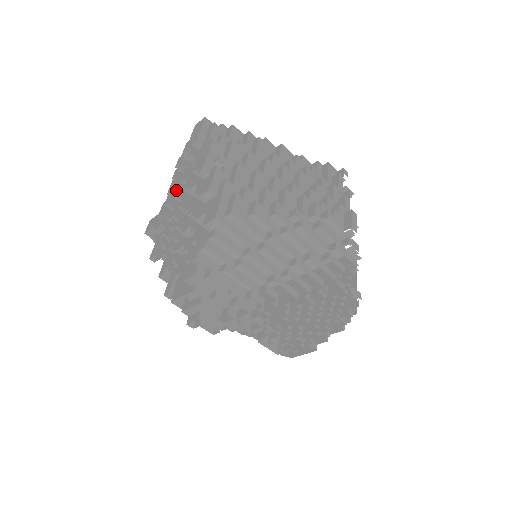
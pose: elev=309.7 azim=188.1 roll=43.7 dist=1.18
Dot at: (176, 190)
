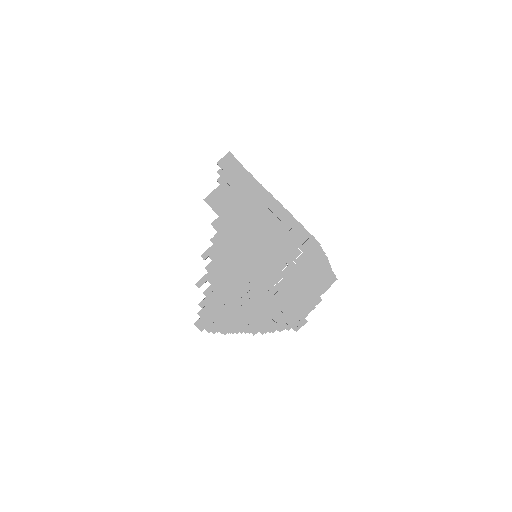
Dot at: (261, 231)
